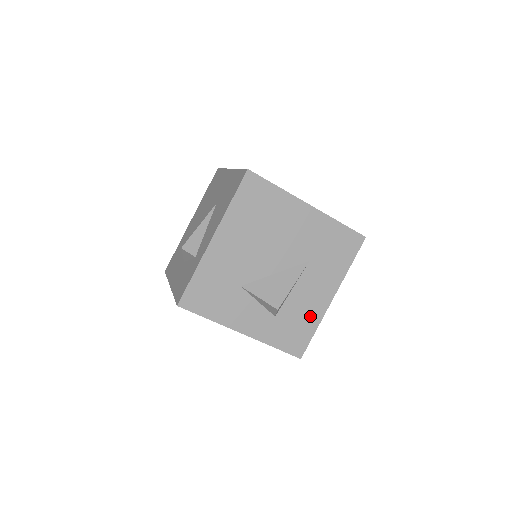
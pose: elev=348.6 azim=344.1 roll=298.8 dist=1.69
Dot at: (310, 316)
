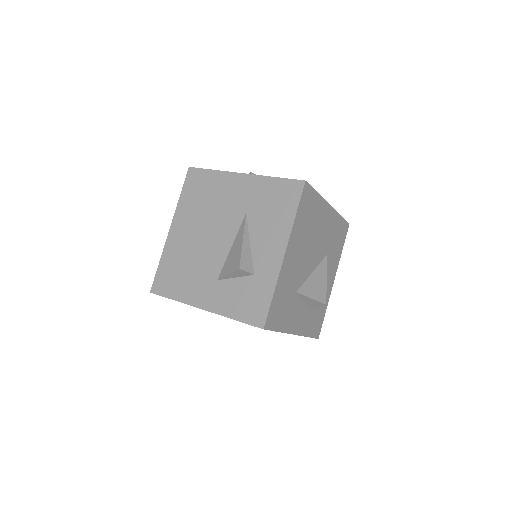
Dot at: occluded
